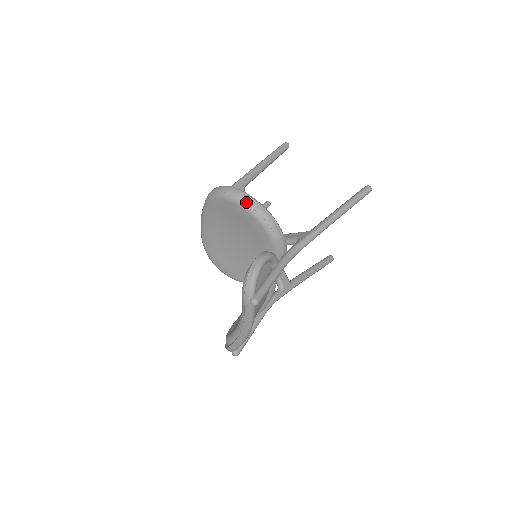
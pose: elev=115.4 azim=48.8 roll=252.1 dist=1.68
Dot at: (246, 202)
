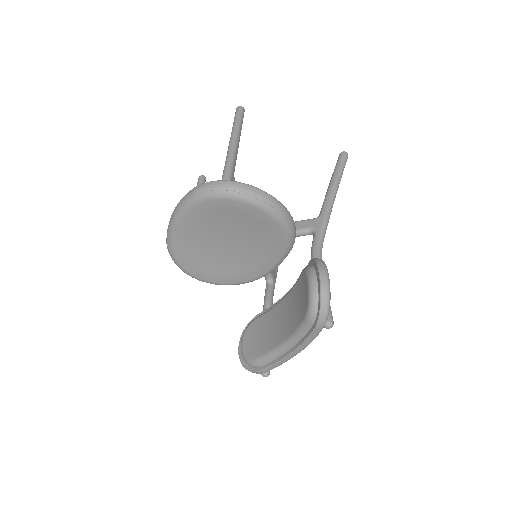
Dot at: (261, 199)
